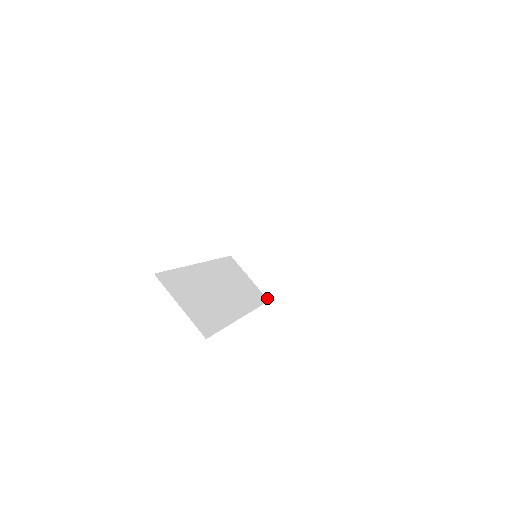
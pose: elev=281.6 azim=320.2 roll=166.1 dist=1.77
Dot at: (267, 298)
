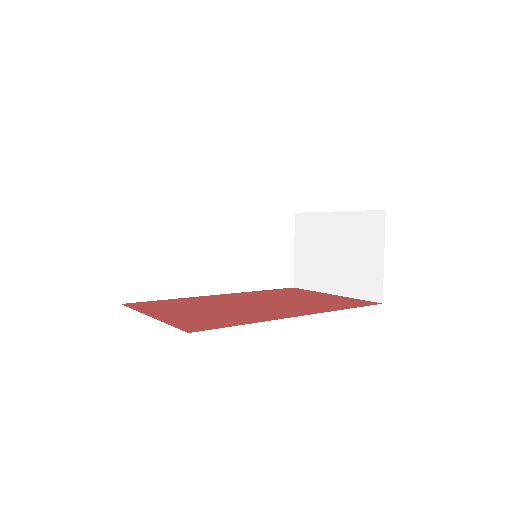
Dot at: (294, 283)
